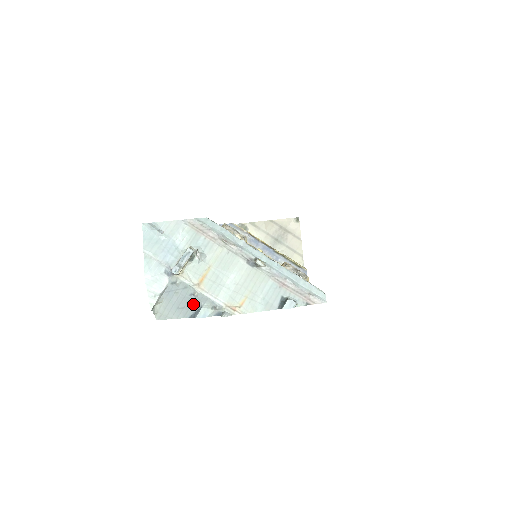
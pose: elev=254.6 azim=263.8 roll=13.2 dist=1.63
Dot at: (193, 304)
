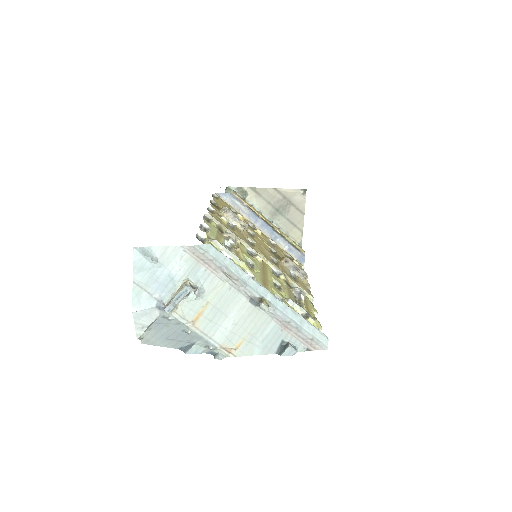
Dot at: (184, 339)
